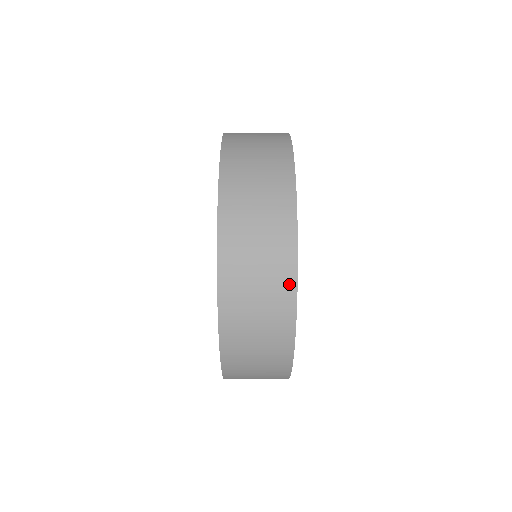
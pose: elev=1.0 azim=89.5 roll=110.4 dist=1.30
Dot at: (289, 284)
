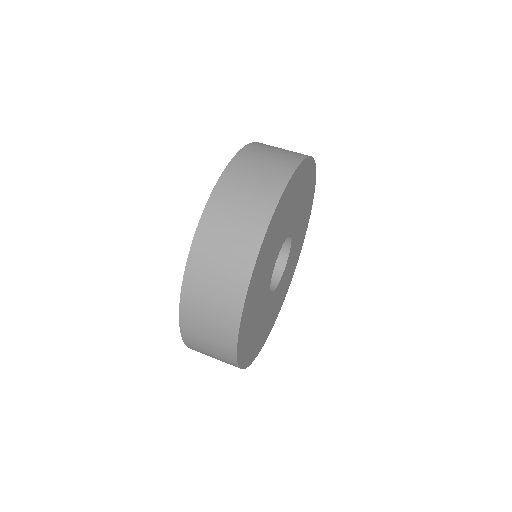
Dot at: (232, 333)
